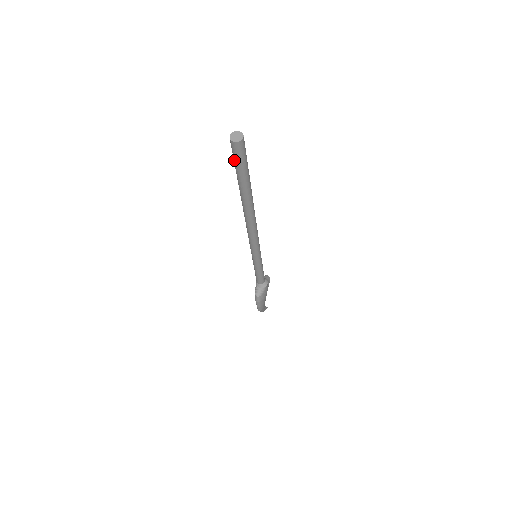
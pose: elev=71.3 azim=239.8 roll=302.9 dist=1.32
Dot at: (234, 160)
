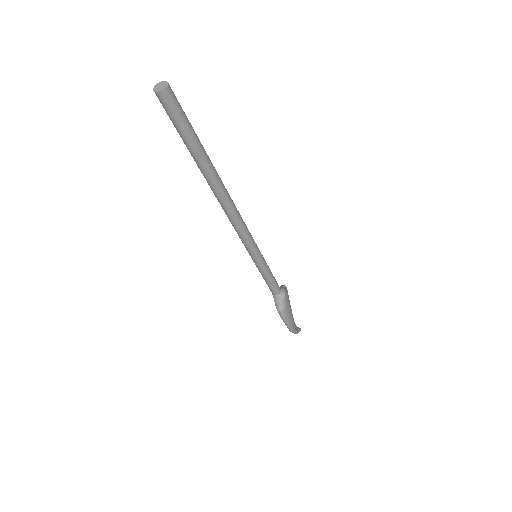
Dot at: (172, 121)
